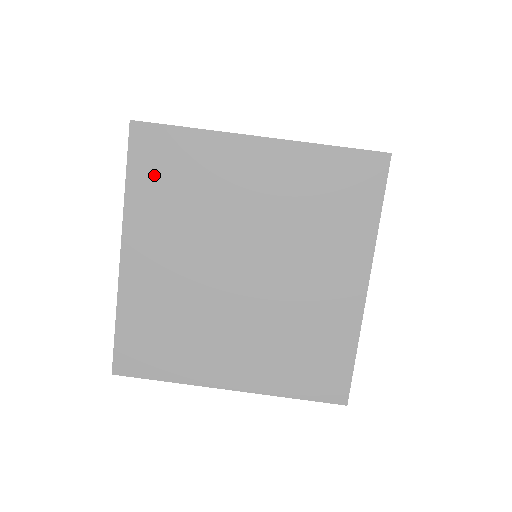
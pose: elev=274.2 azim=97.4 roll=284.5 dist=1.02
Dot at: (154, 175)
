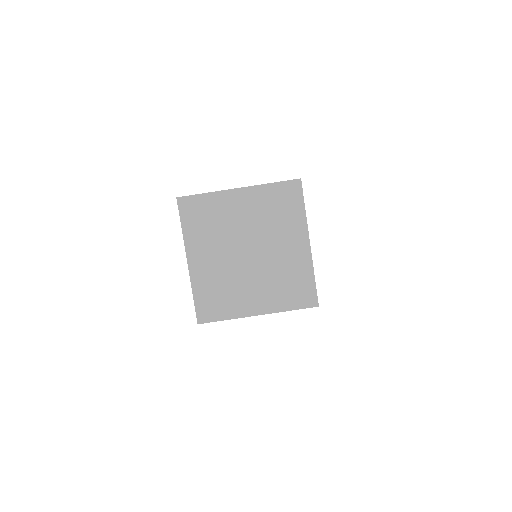
Dot at: (194, 220)
